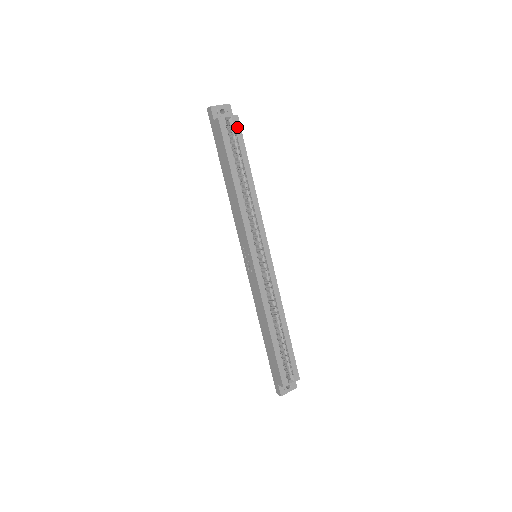
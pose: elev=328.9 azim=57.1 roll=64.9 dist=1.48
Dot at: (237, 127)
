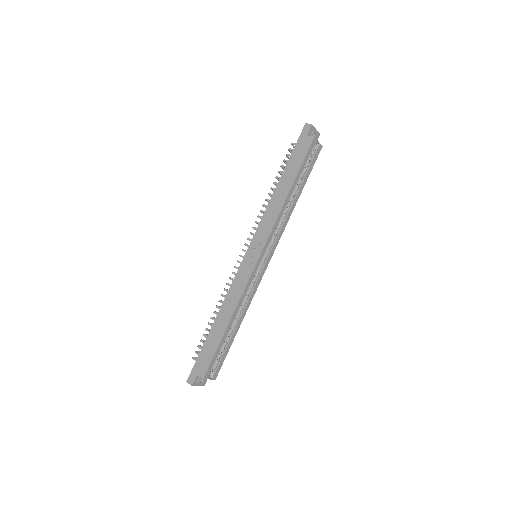
Dot at: (317, 154)
